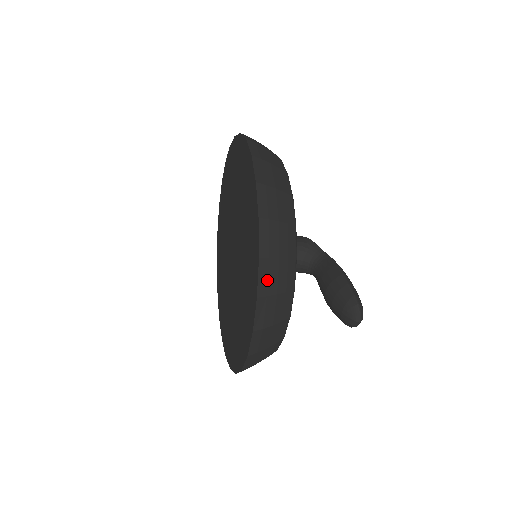
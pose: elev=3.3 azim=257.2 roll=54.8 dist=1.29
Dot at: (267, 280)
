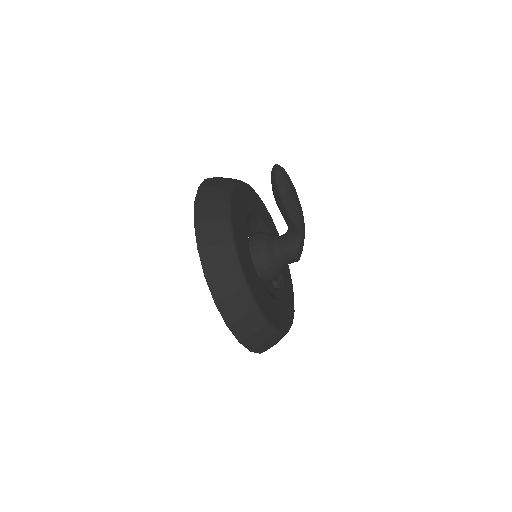
Dot at: occluded
